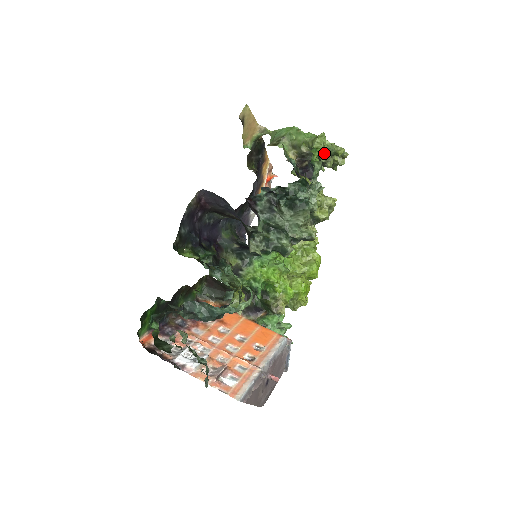
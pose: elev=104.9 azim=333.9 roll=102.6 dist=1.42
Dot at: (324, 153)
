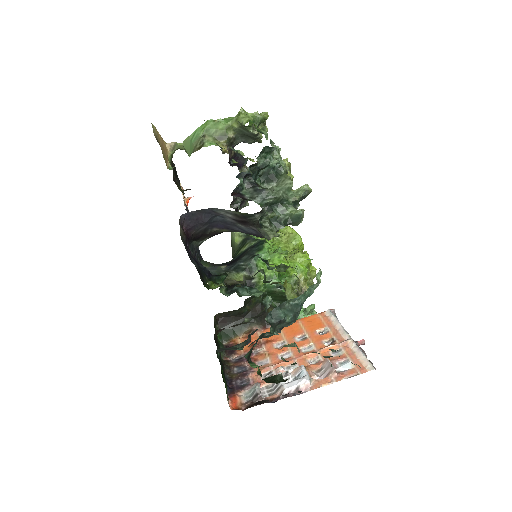
Dot at: (252, 126)
